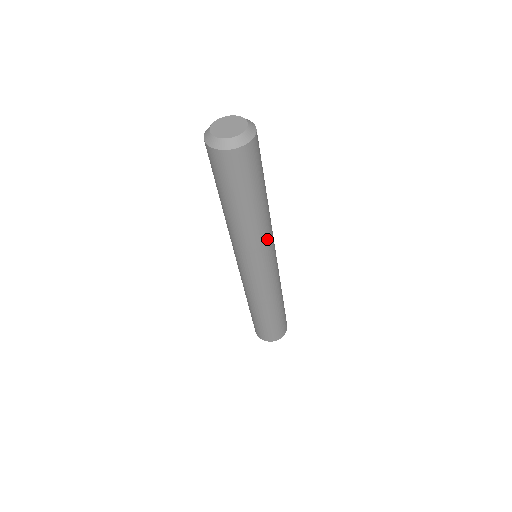
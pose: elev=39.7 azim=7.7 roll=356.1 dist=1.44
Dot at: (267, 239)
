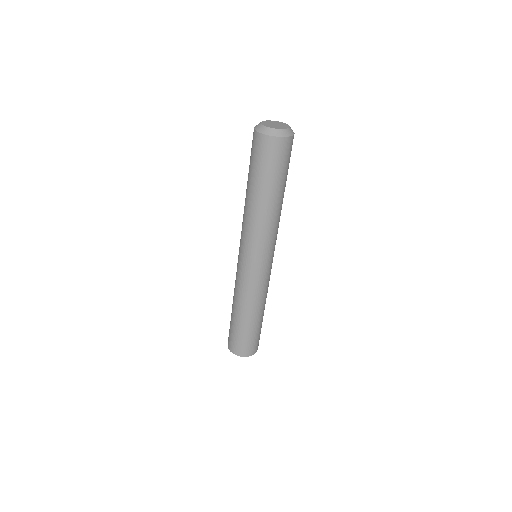
Dot at: (267, 236)
